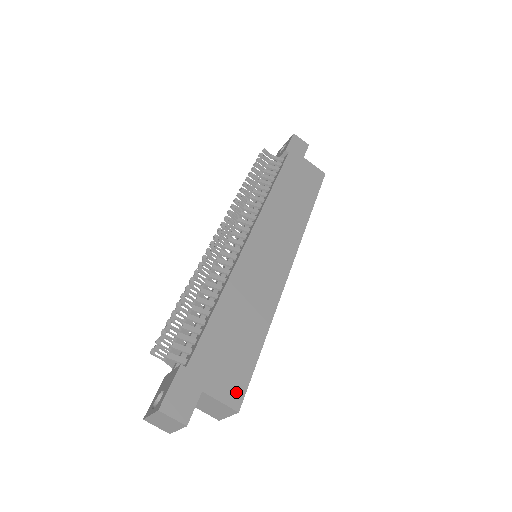
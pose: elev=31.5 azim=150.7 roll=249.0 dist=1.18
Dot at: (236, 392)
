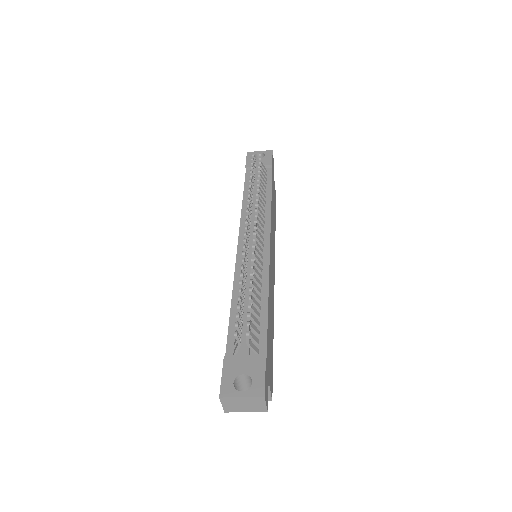
Dot at: (272, 383)
